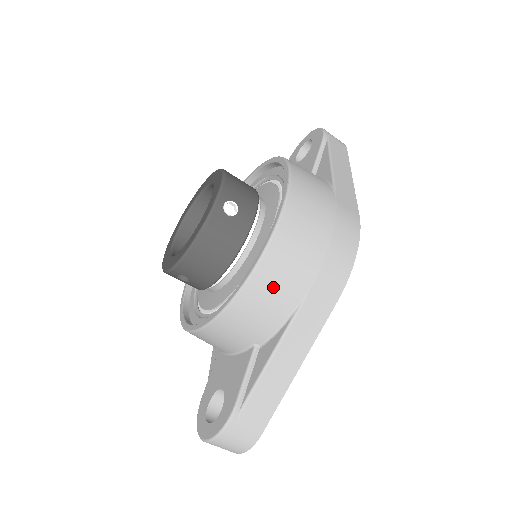
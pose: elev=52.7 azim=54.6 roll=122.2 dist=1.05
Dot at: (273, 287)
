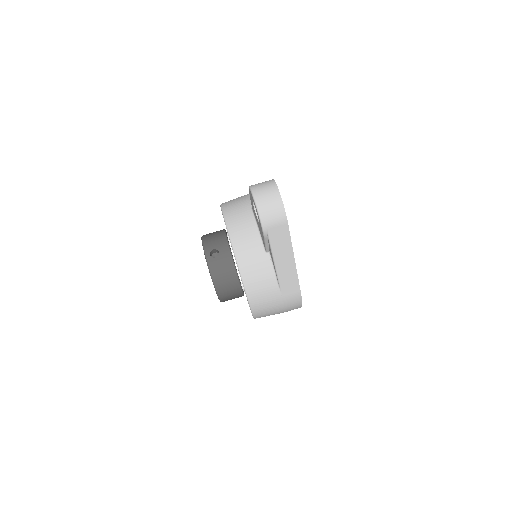
Dot at: occluded
